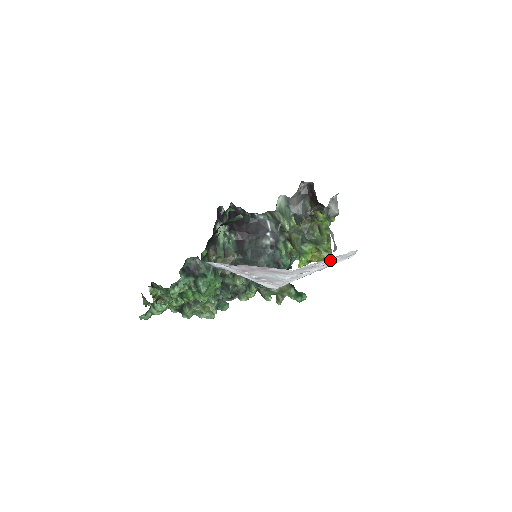
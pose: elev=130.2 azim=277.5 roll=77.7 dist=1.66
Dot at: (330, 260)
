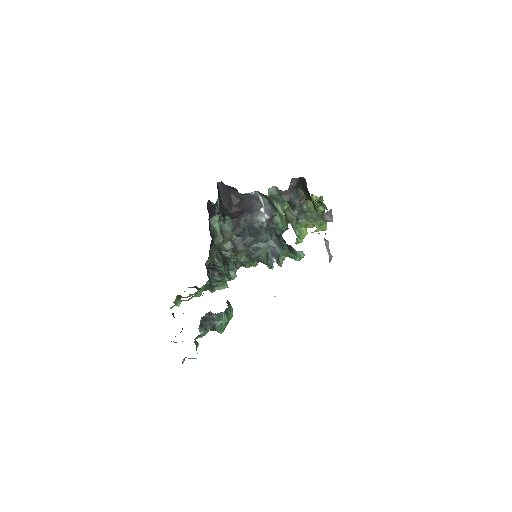
Dot at: occluded
